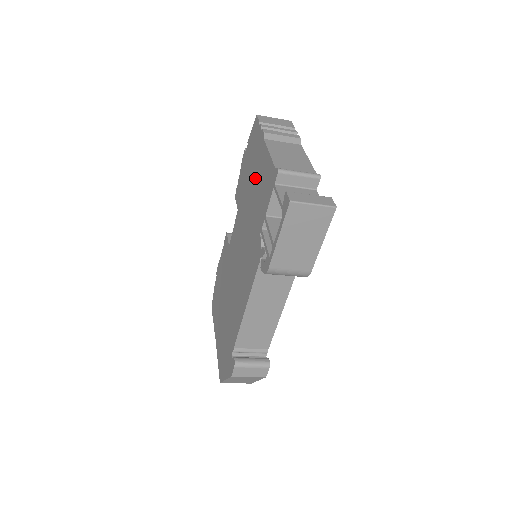
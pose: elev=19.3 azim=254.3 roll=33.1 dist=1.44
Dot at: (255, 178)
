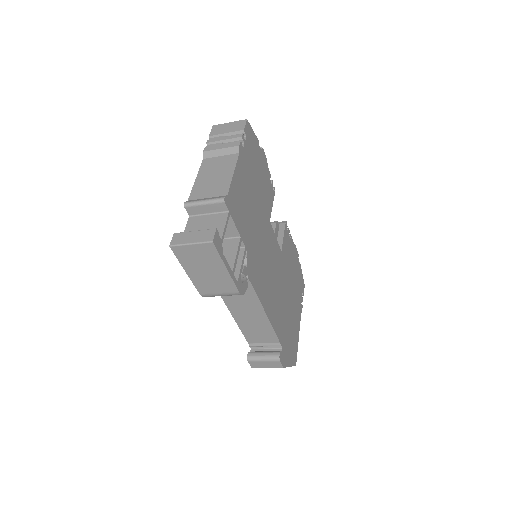
Dot at: occluded
